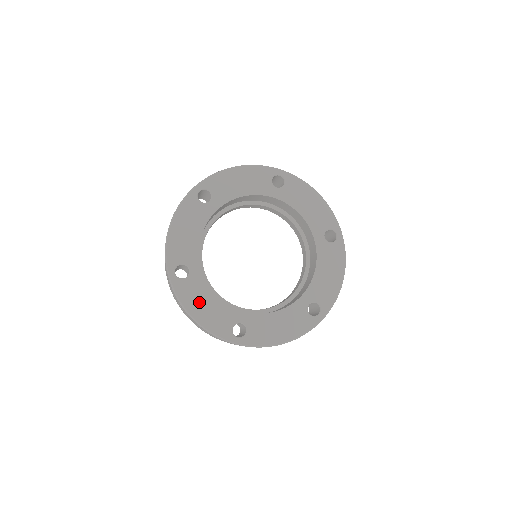
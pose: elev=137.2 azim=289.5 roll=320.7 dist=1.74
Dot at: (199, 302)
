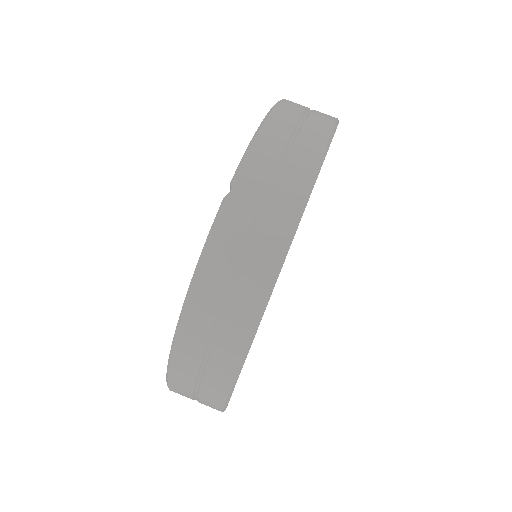
Dot at: occluded
